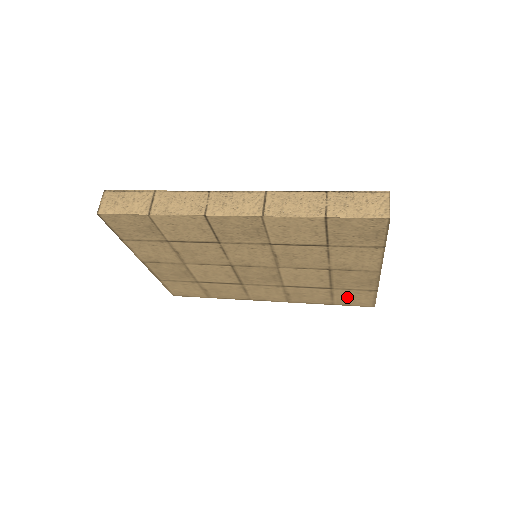
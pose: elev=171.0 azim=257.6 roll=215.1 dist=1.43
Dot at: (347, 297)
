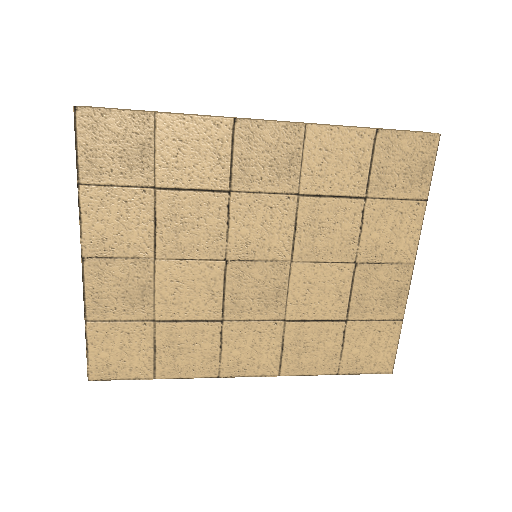
Dot at: (362, 346)
